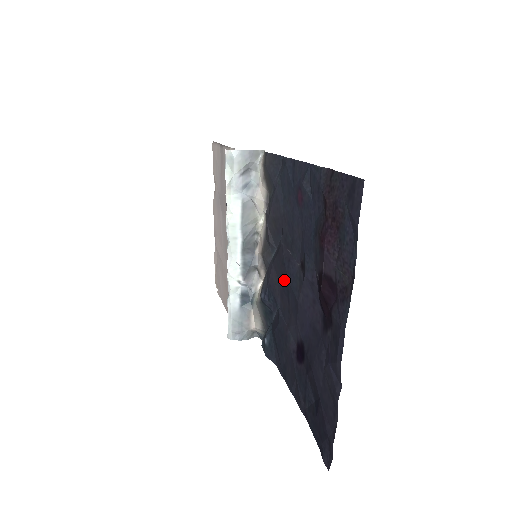
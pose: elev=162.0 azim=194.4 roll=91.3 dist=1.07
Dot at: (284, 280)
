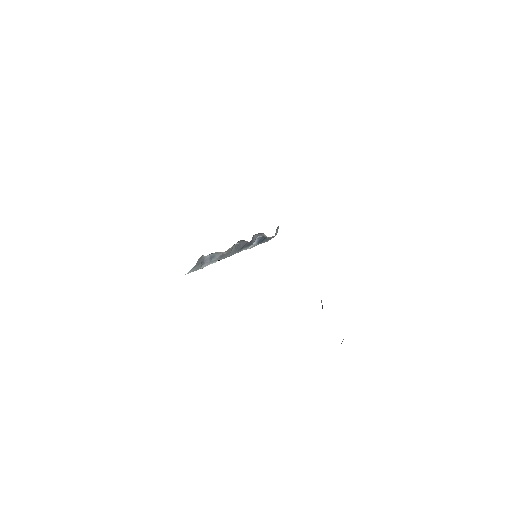
Dot at: occluded
